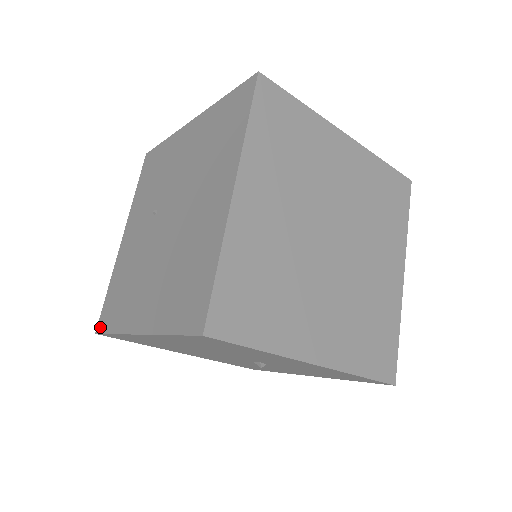
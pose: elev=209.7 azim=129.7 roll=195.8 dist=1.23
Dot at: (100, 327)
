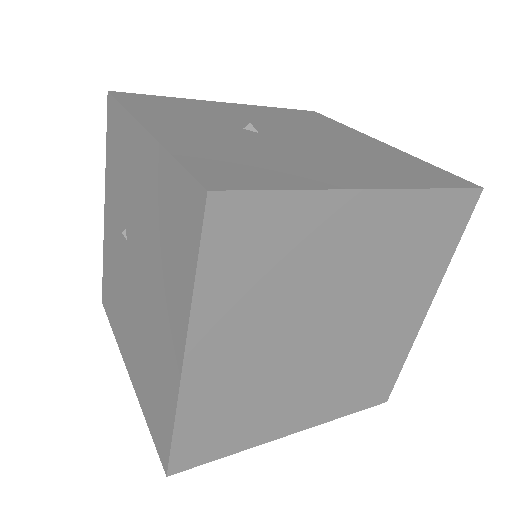
Dot at: (104, 303)
